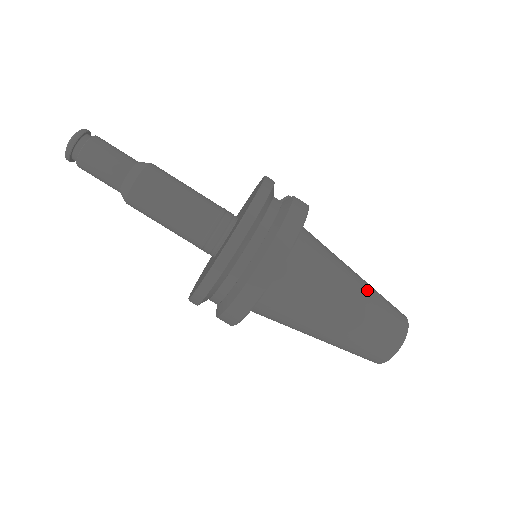
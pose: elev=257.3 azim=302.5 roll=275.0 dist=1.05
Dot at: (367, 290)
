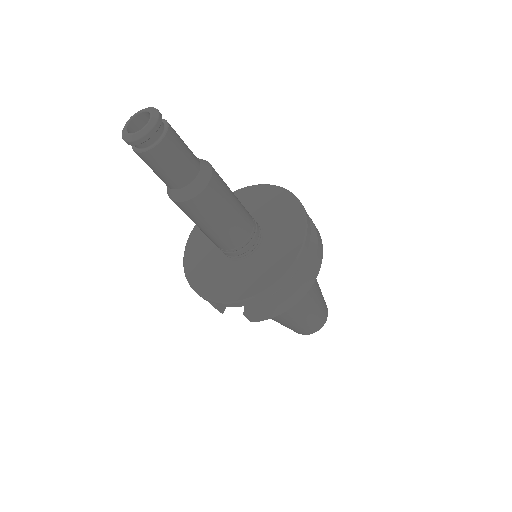
Dot at: occluded
